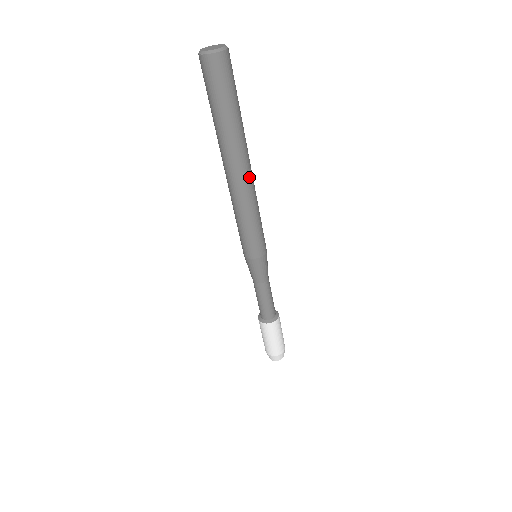
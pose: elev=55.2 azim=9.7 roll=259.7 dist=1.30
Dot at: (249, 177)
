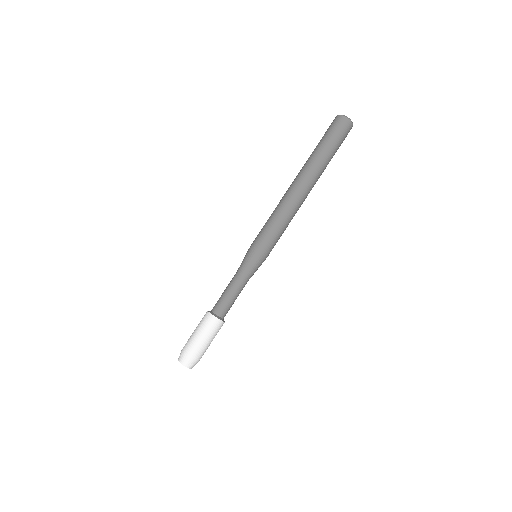
Dot at: (305, 198)
